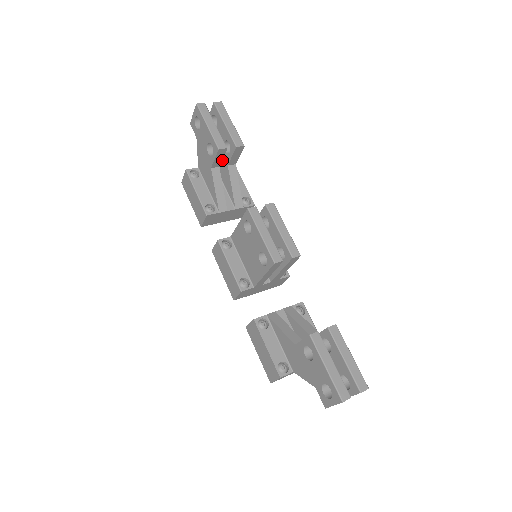
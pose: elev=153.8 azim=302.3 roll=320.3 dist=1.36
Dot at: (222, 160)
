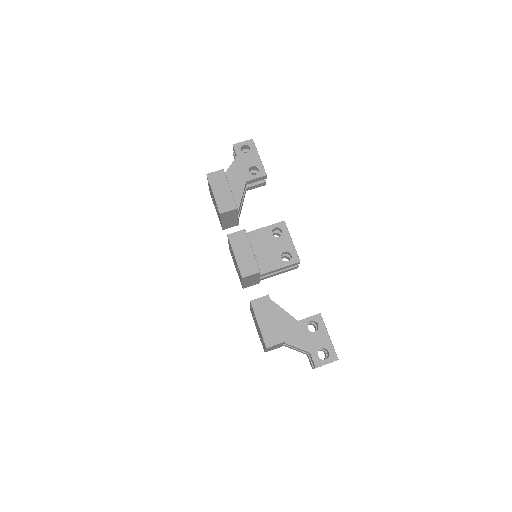
Dot at: occluded
